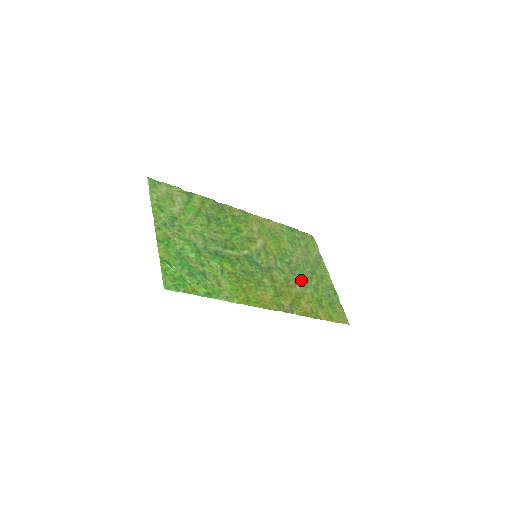
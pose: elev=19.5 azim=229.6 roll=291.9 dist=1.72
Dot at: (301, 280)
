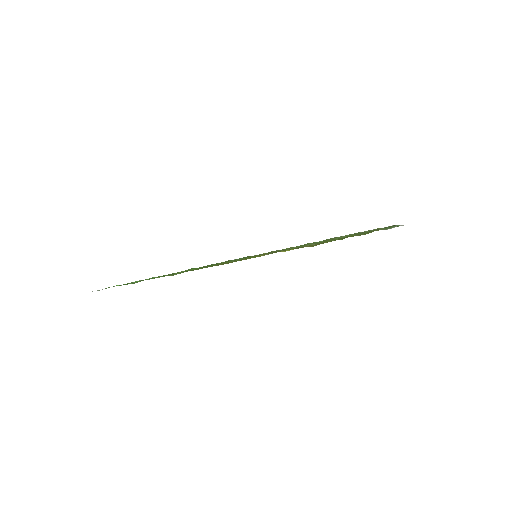
Dot at: occluded
